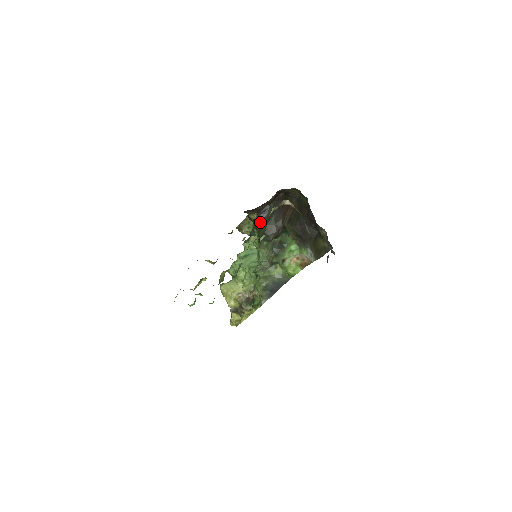
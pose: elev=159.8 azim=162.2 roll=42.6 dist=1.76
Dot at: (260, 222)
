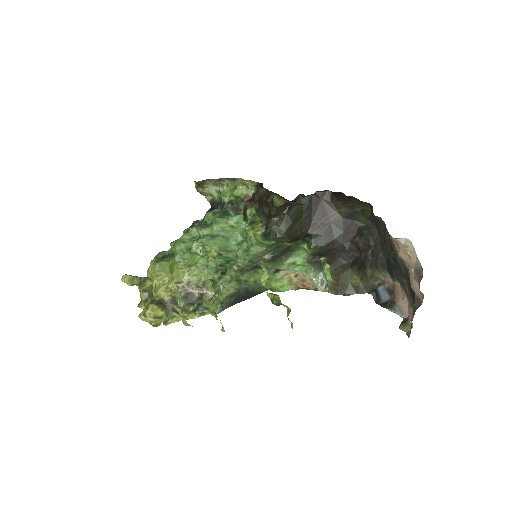
Dot at: (283, 214)
